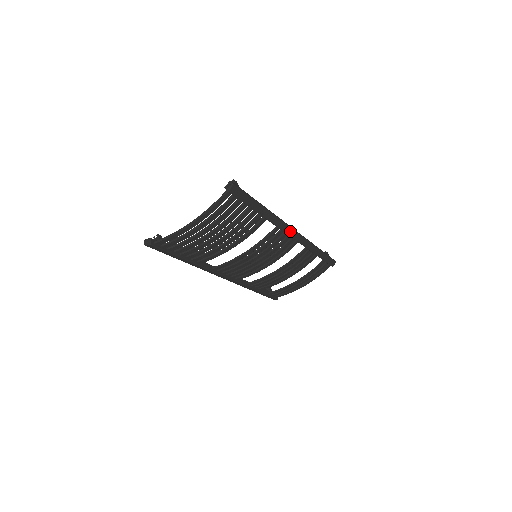
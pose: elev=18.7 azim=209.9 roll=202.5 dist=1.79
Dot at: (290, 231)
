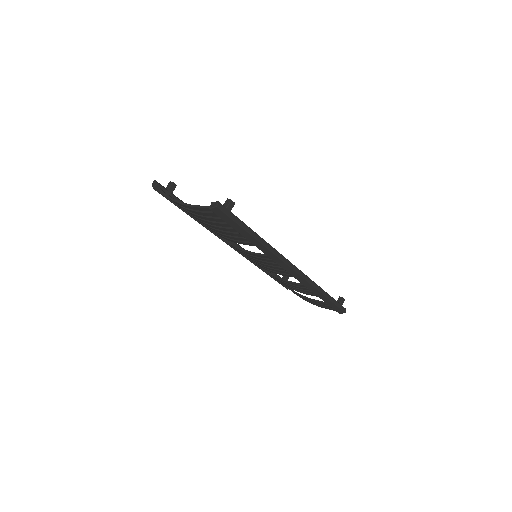
Dot at: (286, 267)
